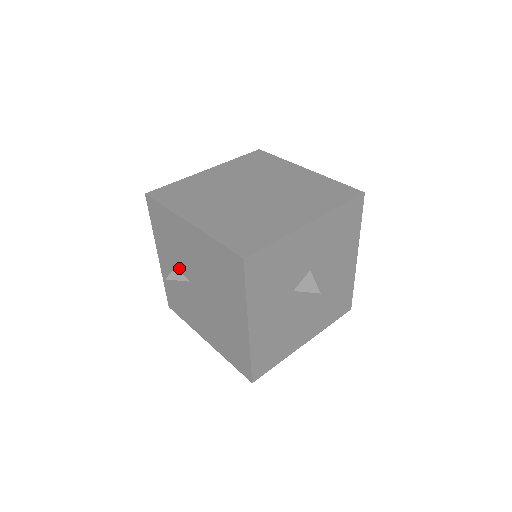
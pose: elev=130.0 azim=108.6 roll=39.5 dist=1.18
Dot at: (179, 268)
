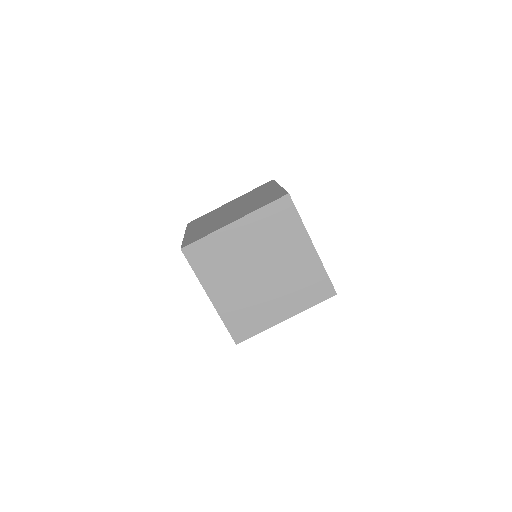
Dot at: occluded
